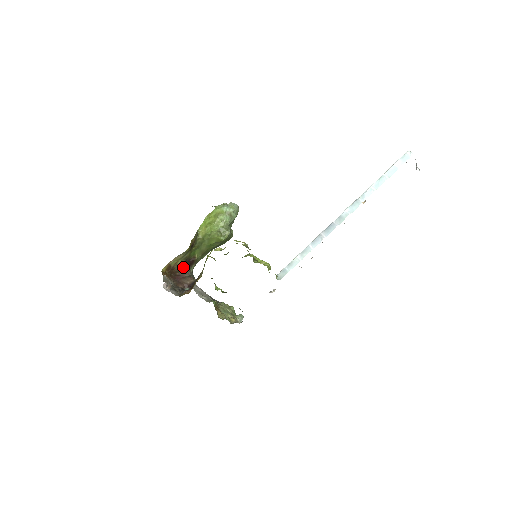
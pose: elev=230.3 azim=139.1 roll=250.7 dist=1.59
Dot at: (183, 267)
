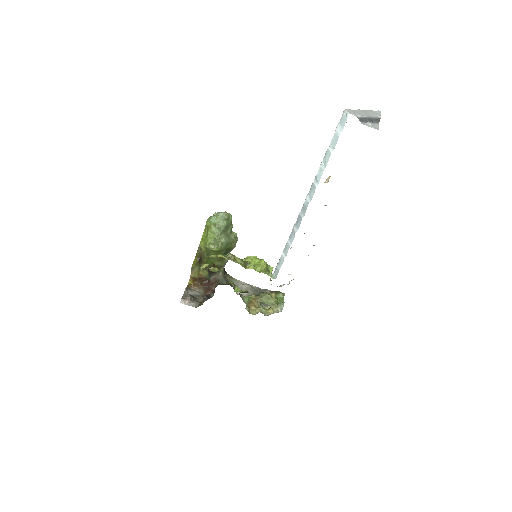
Dot at: (209, 274)
